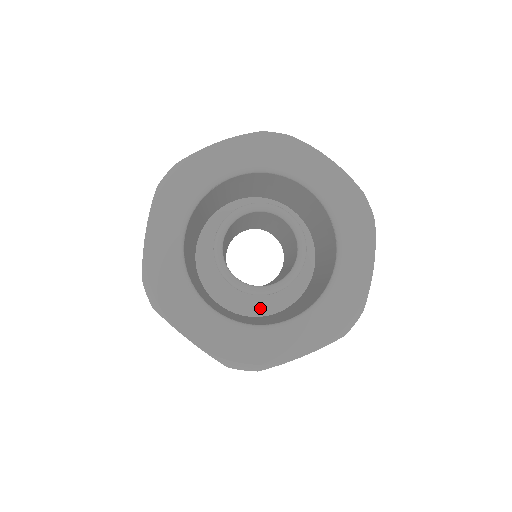
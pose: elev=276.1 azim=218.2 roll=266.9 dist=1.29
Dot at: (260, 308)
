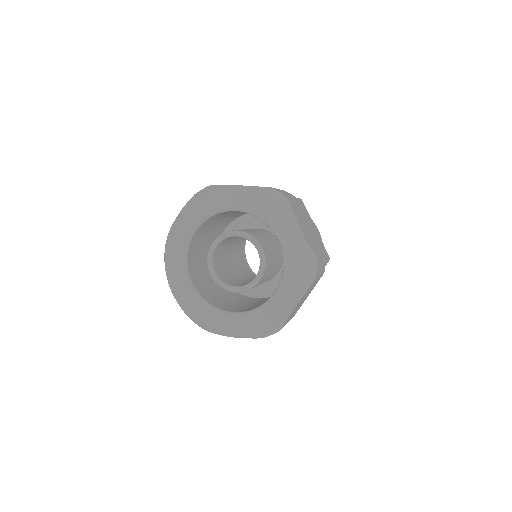
Dot at: occluded
